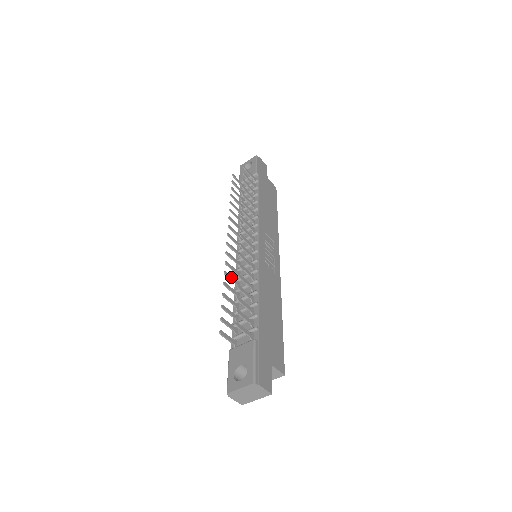
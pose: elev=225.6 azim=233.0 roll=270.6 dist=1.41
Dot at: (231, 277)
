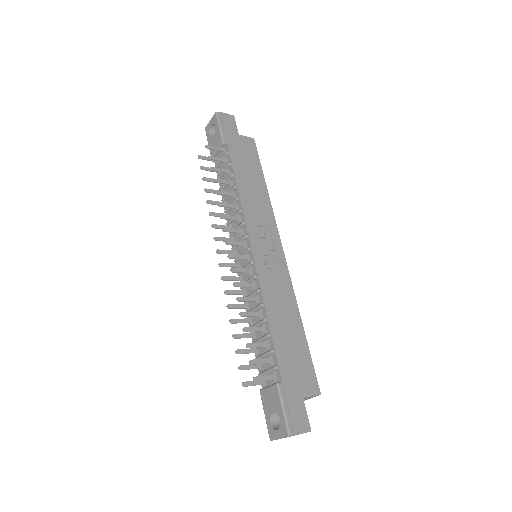
Dot at: (236, 305)
